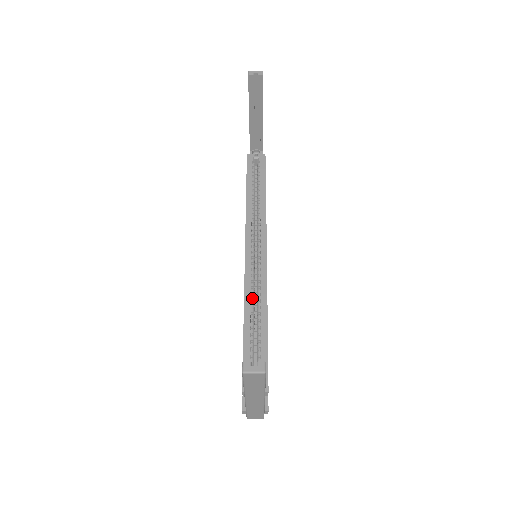
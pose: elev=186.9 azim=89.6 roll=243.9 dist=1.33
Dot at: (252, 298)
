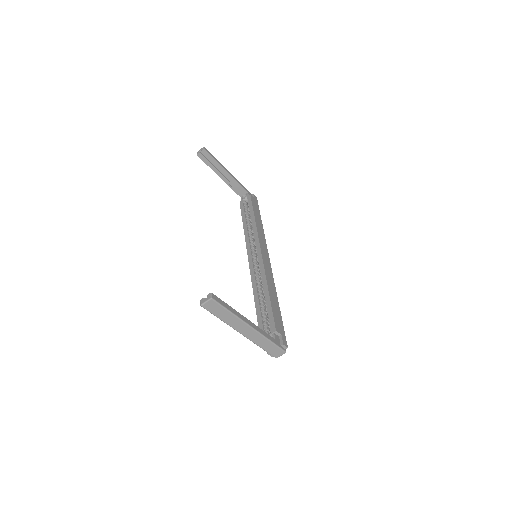
Dot at: (257, 282)
